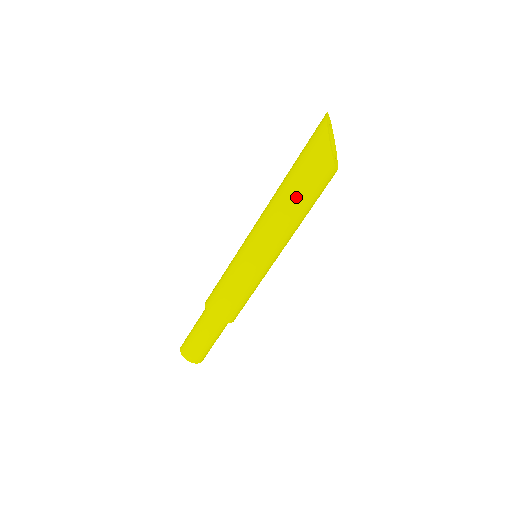
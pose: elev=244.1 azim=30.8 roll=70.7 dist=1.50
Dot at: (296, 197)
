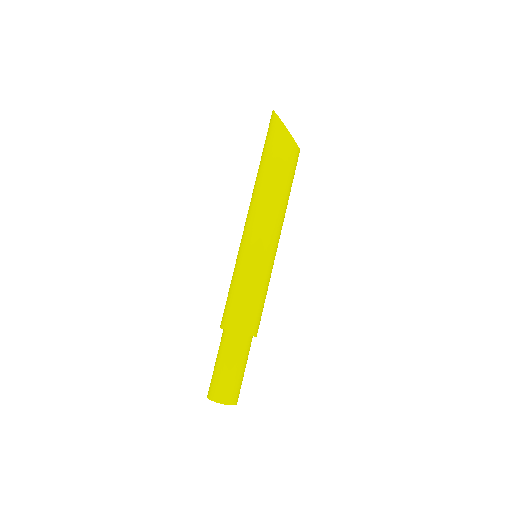
Dot at: (271, 176)
